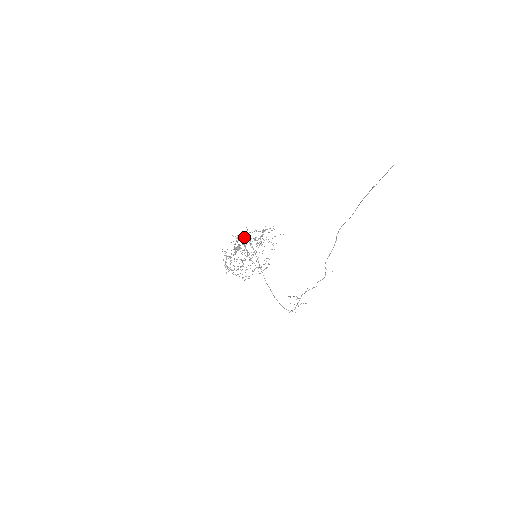
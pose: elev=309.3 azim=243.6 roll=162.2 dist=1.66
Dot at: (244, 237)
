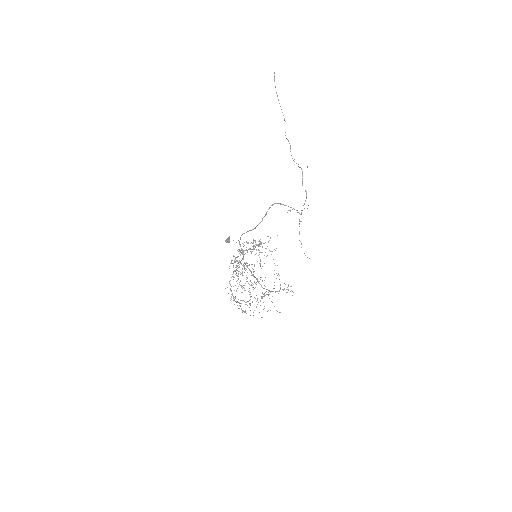
Dot at: occluded
